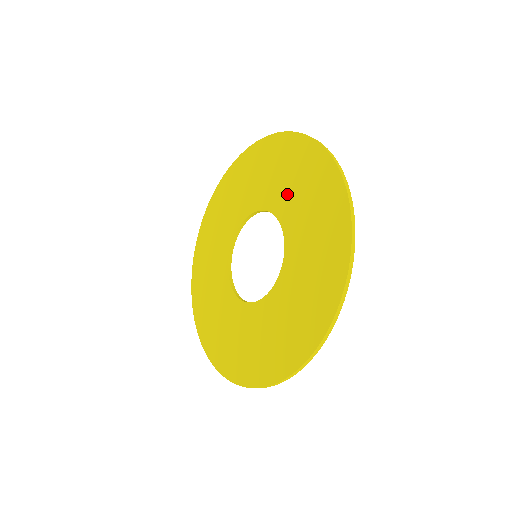
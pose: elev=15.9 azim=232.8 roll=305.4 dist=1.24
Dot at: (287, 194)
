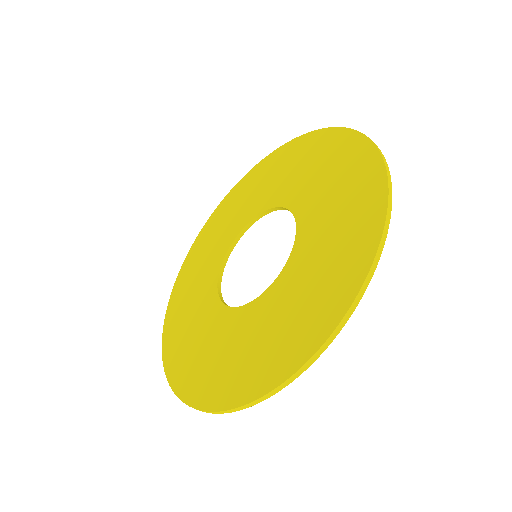
Dot at: (244, 210)
